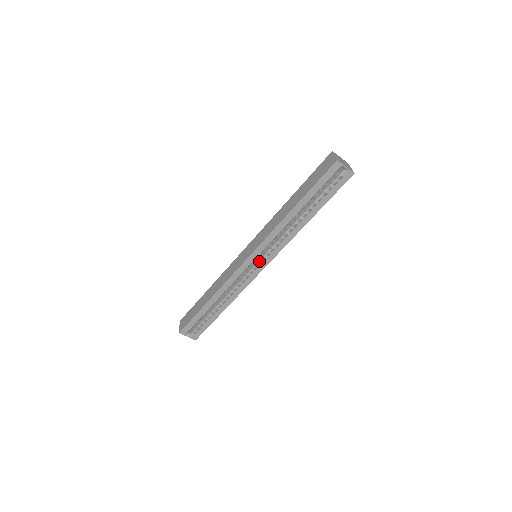
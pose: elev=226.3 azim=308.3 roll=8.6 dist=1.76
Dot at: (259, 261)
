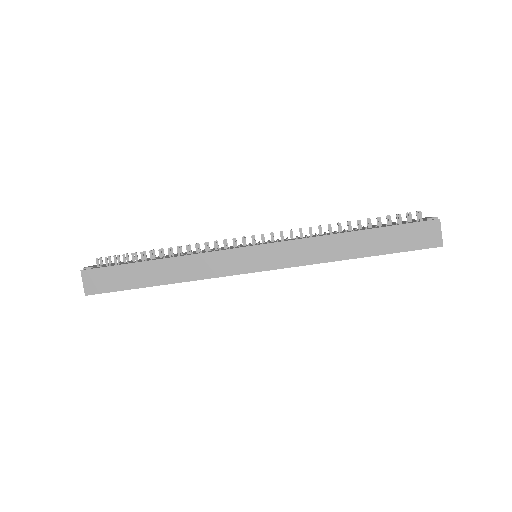
Dot at: occluded
